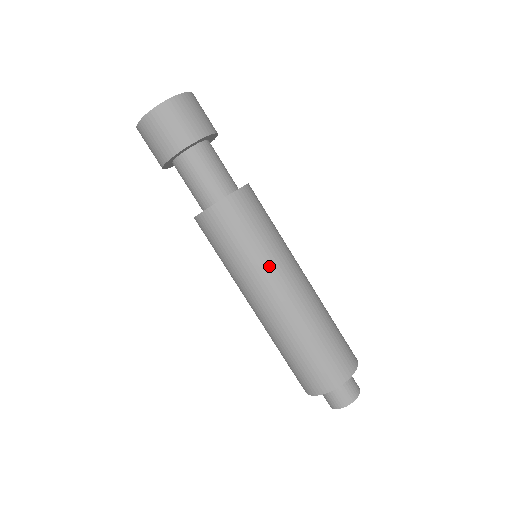
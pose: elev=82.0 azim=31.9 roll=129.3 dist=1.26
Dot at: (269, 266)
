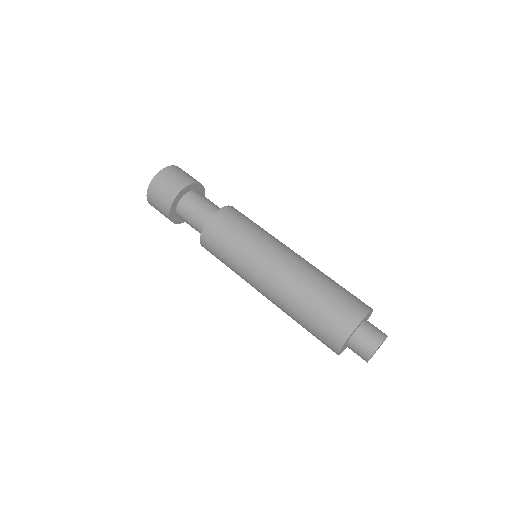
Dot at: (256, 254)
